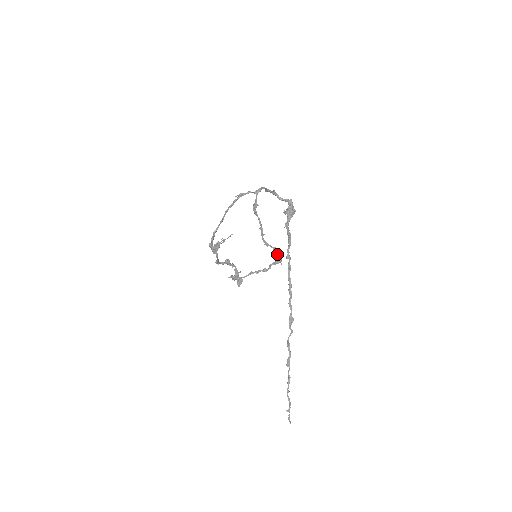
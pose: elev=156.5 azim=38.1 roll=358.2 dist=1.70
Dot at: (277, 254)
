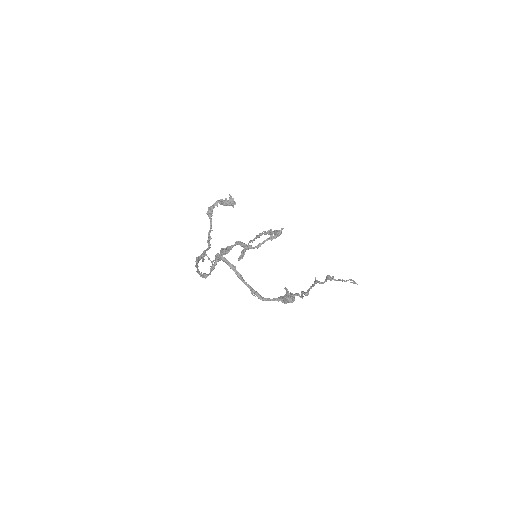
Dot at: (274, 237)
